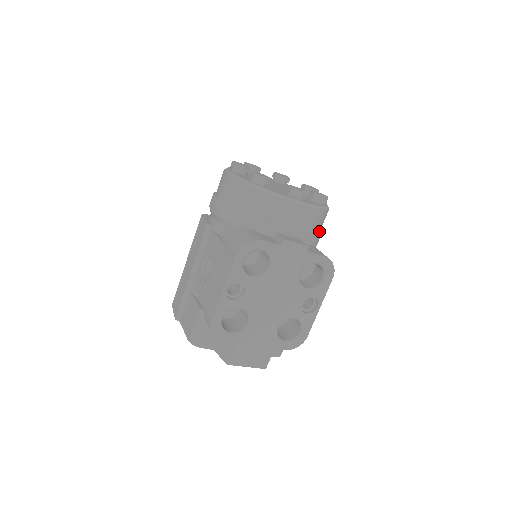
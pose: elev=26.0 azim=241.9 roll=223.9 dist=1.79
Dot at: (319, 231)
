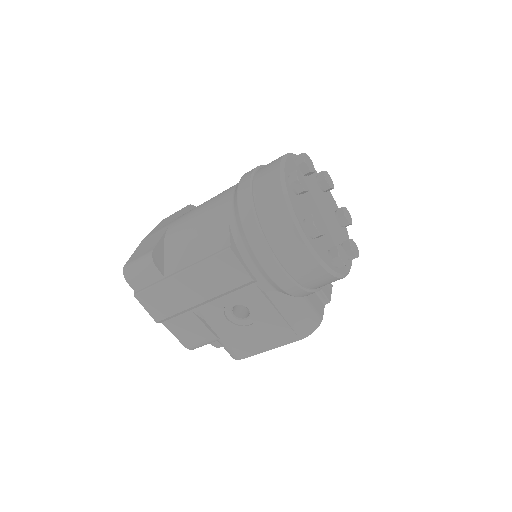
Dot at: occluded
